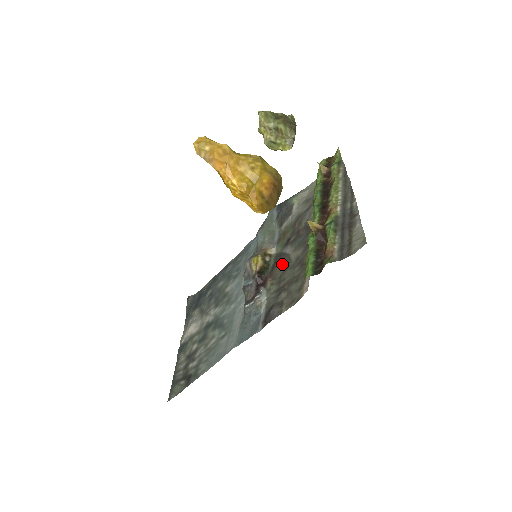
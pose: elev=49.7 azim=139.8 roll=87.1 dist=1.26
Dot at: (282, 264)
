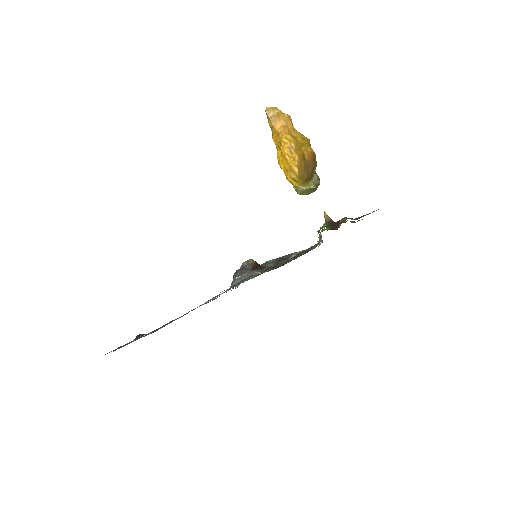
Dot at: (281, 263)
